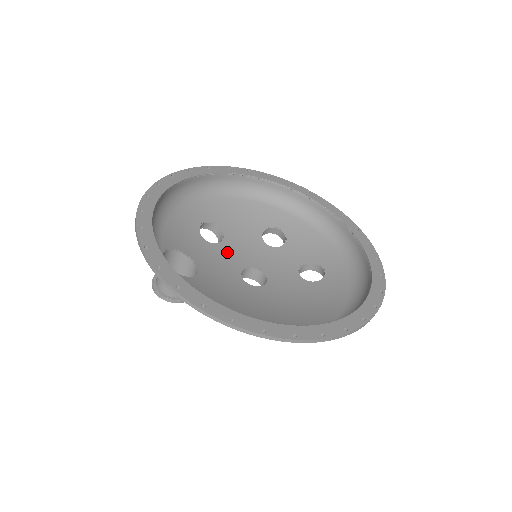
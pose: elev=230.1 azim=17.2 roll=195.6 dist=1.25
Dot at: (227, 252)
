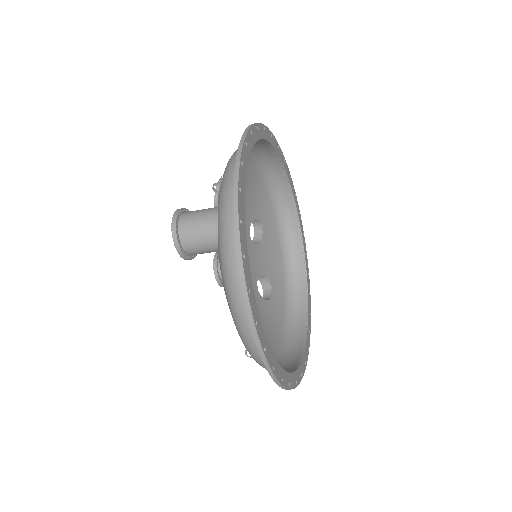
Dot at: occluded
